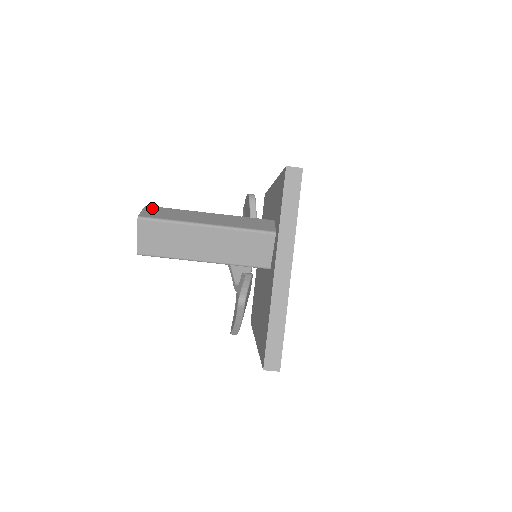
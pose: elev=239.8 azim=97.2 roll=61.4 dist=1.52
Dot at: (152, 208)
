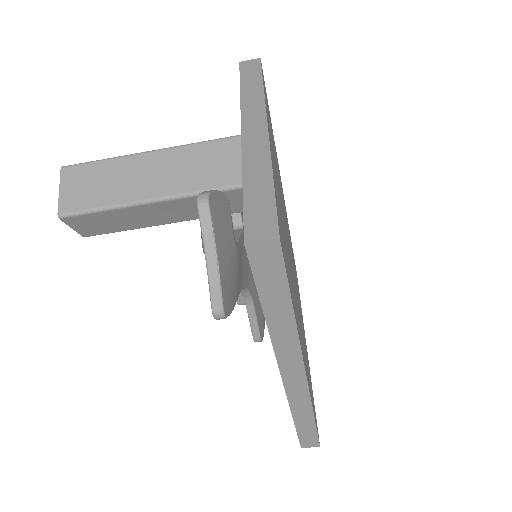
Dot at: occluded
